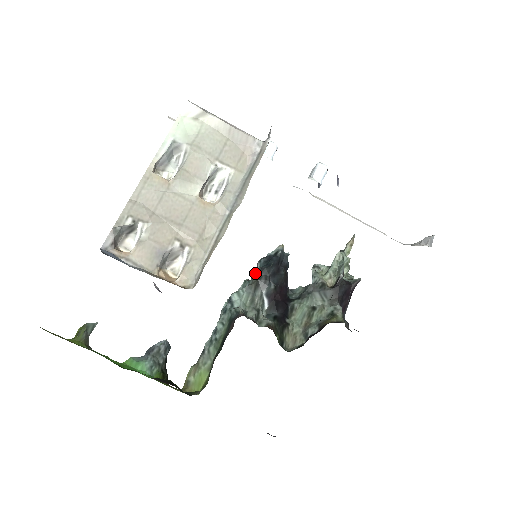
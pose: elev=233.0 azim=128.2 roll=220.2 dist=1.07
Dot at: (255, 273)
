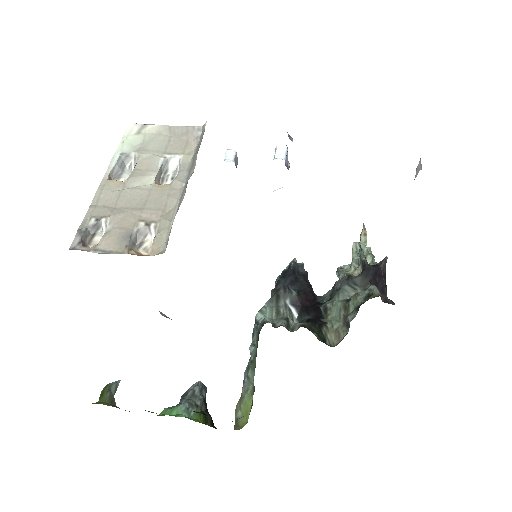
Dot at: occluded
